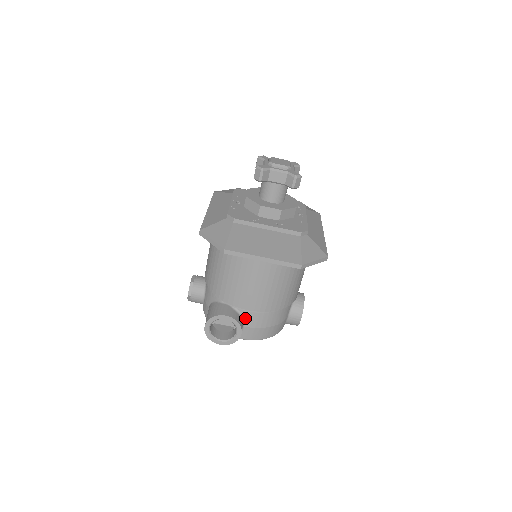
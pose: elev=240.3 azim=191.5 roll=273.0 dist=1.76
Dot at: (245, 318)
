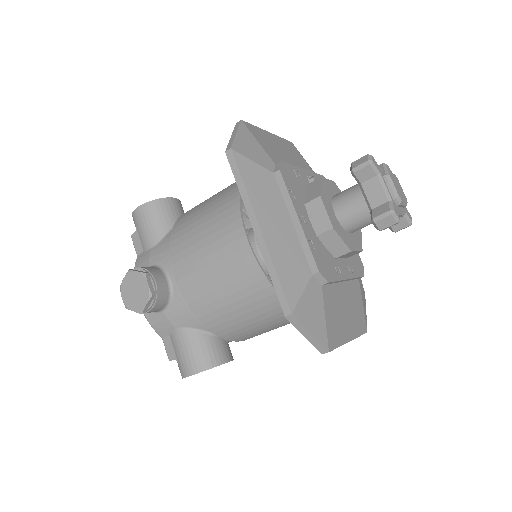
Dot at: occluded
